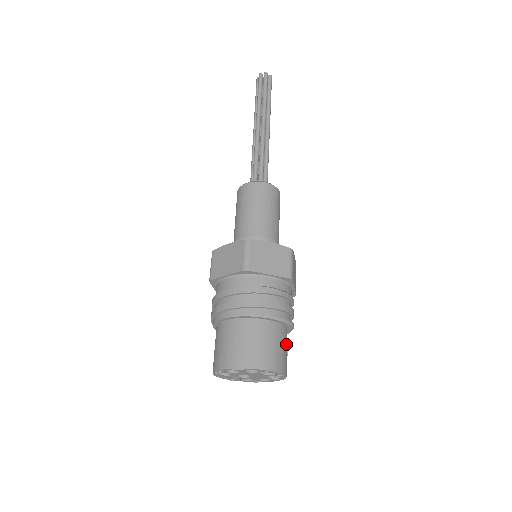
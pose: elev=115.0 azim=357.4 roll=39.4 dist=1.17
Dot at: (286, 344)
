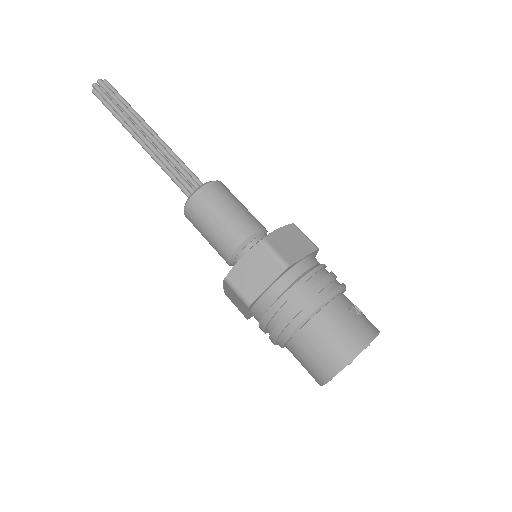
Dot at: (346, 314)
